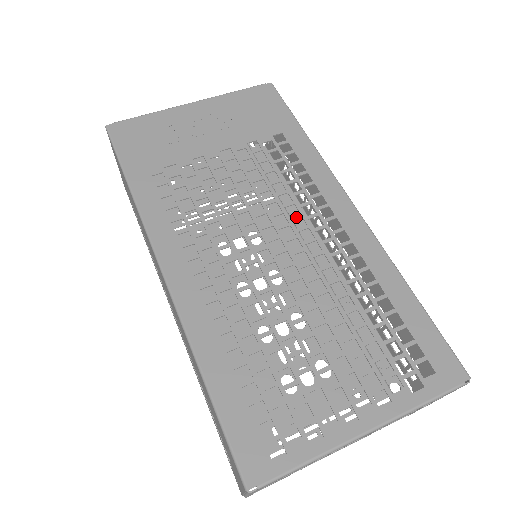
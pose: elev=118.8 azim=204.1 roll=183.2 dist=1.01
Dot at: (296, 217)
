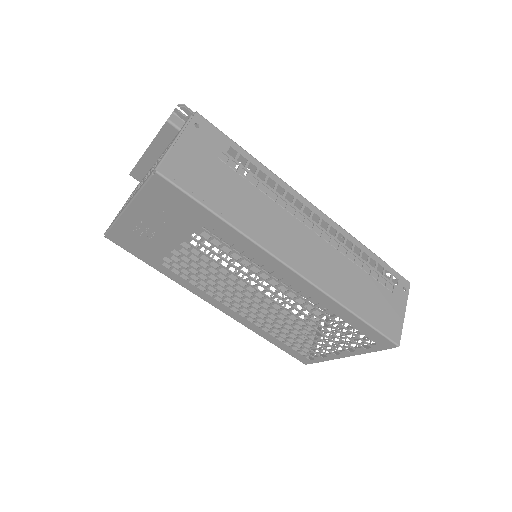
Dot at: occluded
